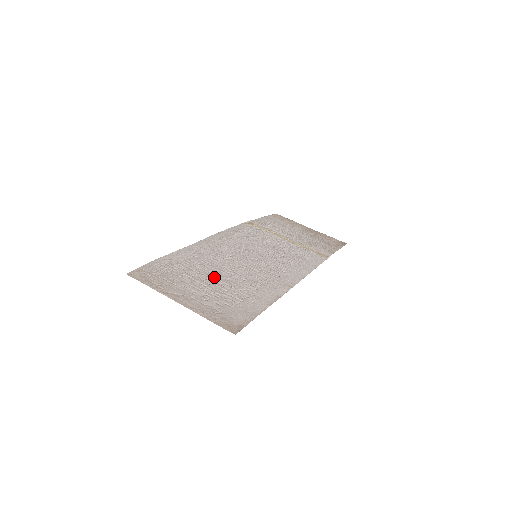
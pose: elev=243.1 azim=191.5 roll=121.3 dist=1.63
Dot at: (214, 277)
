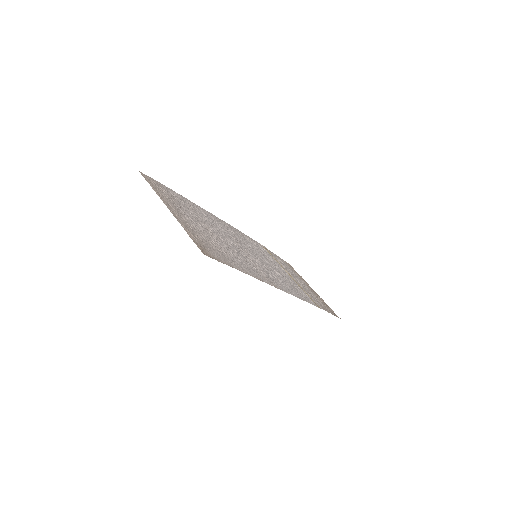
Dot at: (211, 229)
